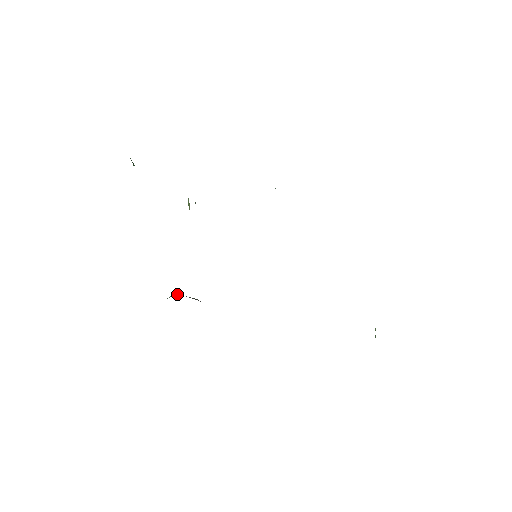
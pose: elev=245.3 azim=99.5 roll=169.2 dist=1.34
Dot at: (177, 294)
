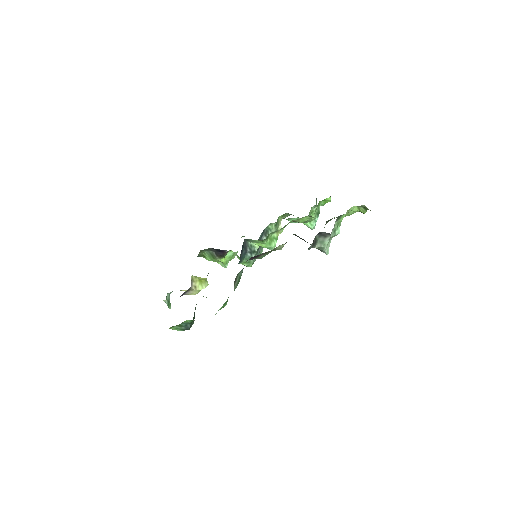
Dot at: occluded
